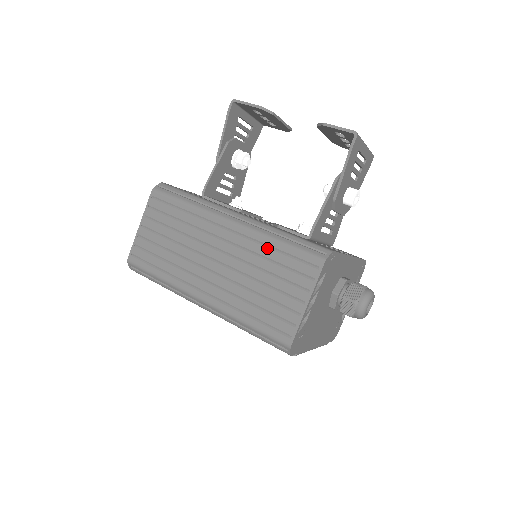
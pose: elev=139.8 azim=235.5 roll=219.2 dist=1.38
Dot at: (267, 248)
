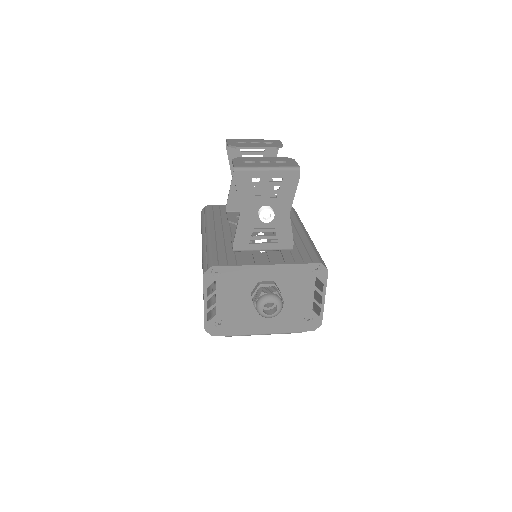
Dot at: occluded
